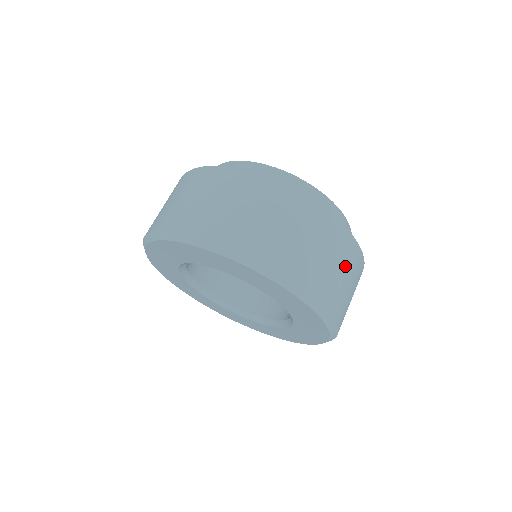
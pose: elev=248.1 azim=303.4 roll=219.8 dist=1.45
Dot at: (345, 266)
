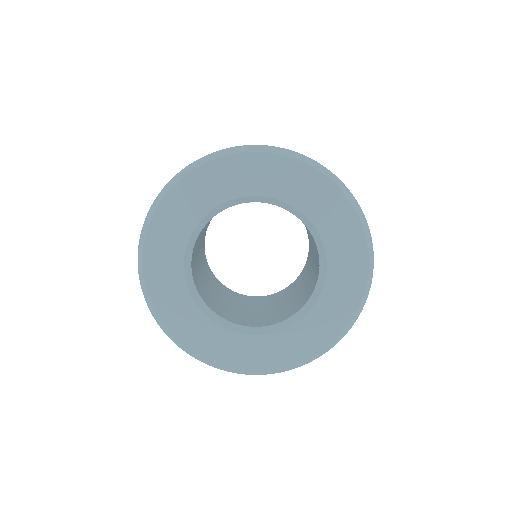
Dot at: occluded
